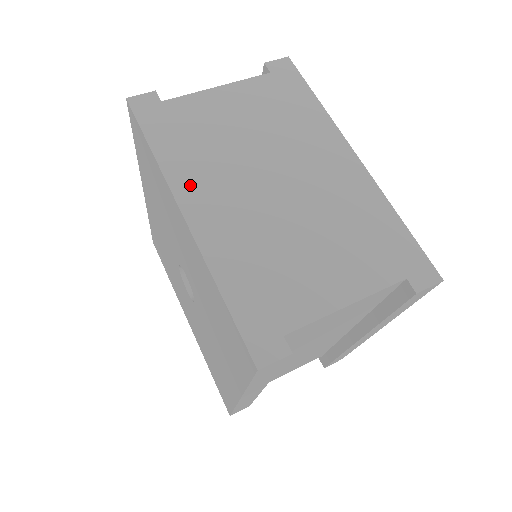
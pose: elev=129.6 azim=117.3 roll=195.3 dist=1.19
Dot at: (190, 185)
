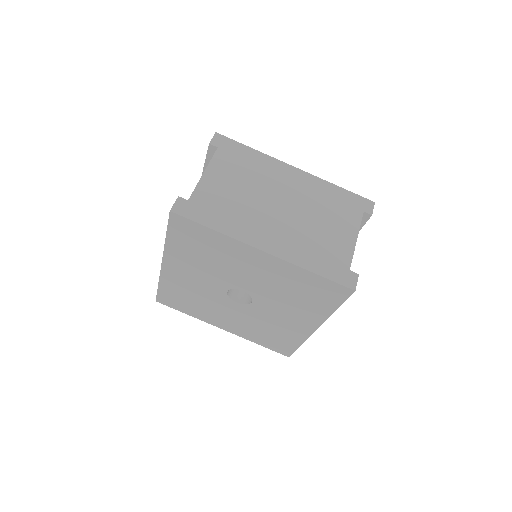
Dot at: (249, 234)
